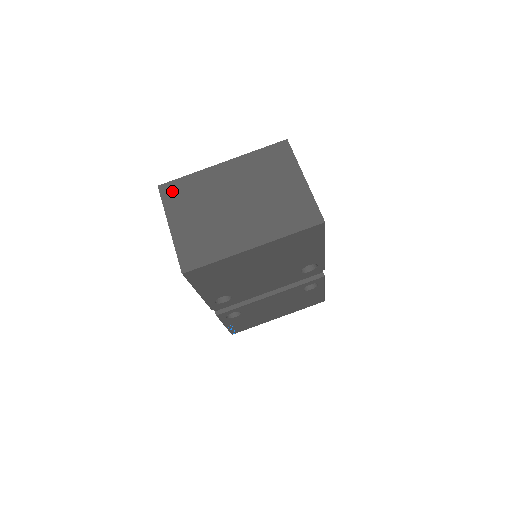
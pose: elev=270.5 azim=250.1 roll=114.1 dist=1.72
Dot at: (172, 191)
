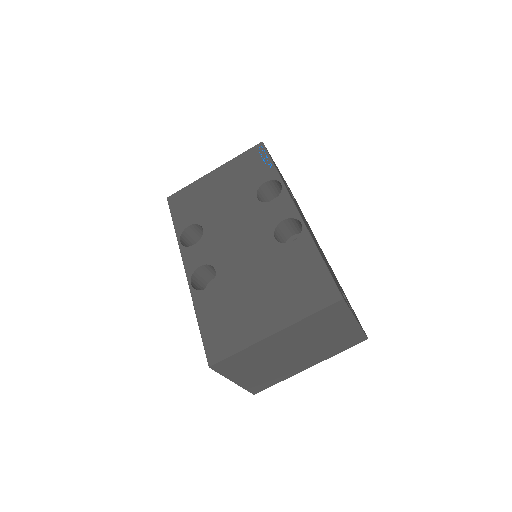
Dot at: (226, 366)
